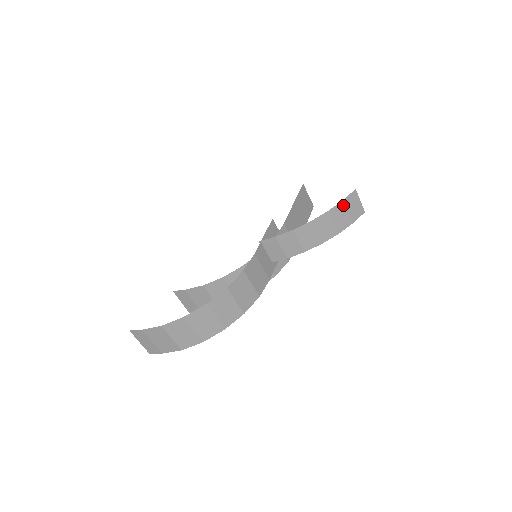
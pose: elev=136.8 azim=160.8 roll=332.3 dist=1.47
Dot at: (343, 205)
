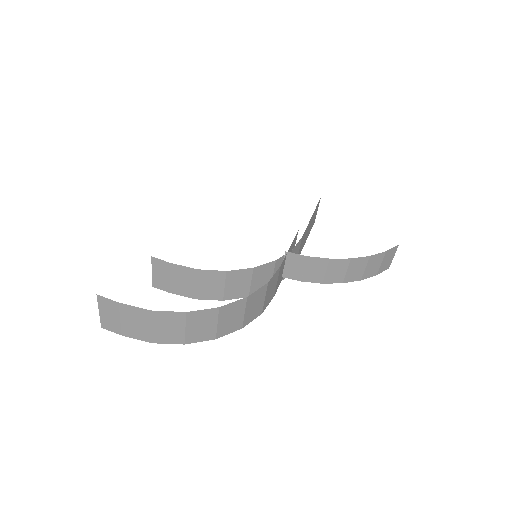
Dot at: (383, 255)
